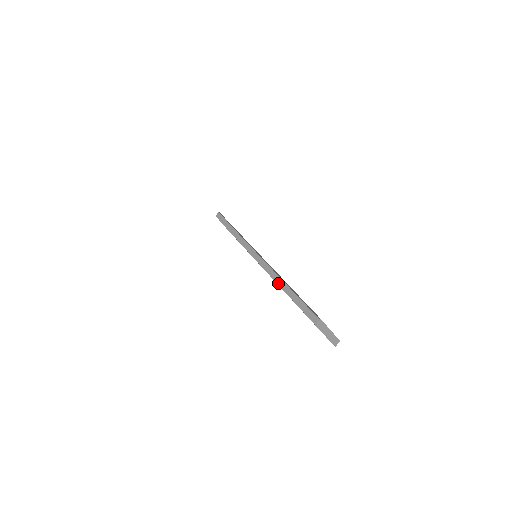
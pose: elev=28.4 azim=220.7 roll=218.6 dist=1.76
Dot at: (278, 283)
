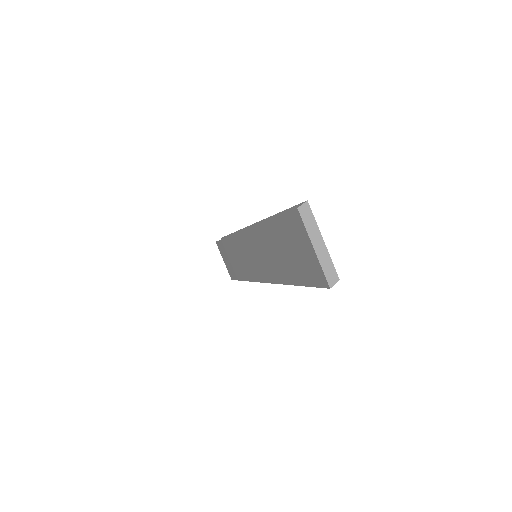
Dot at: occluded
